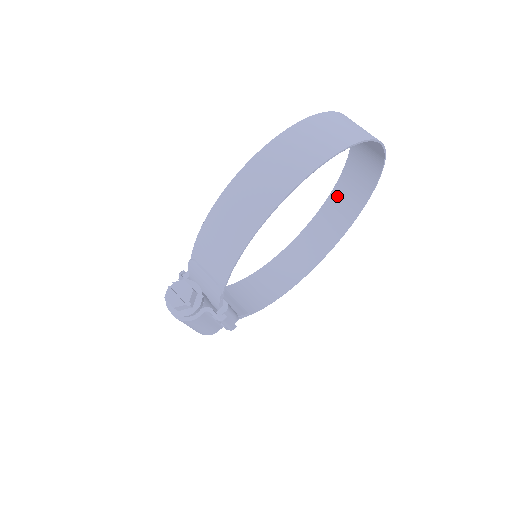
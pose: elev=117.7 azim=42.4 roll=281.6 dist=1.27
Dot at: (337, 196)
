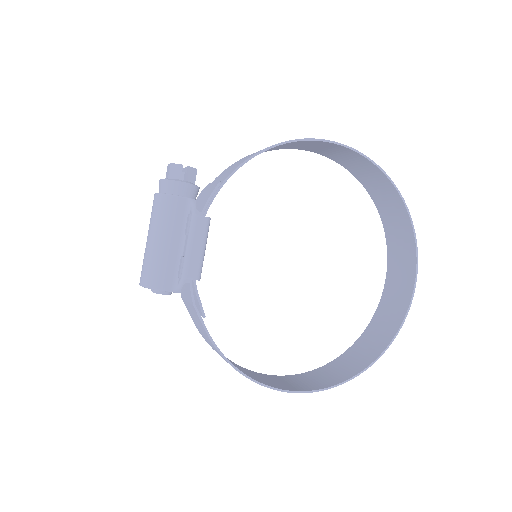
Dot at: (356, 348)
